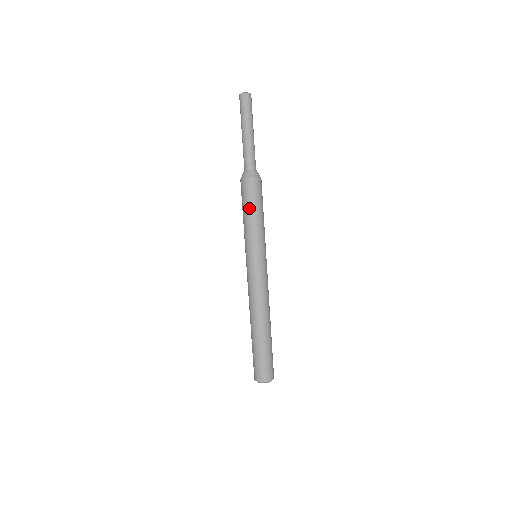
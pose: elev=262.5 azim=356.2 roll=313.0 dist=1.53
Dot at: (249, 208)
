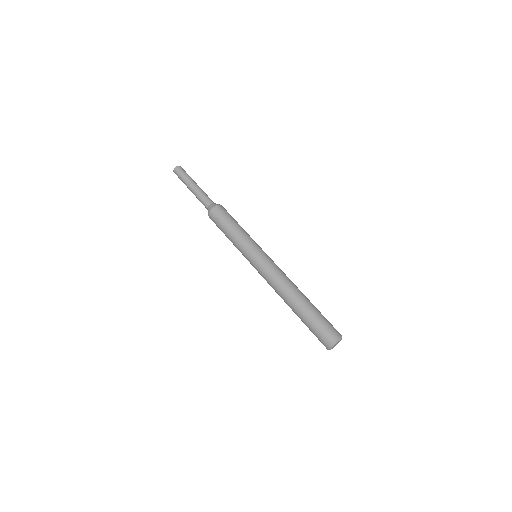
Dot at: (228, 224)
